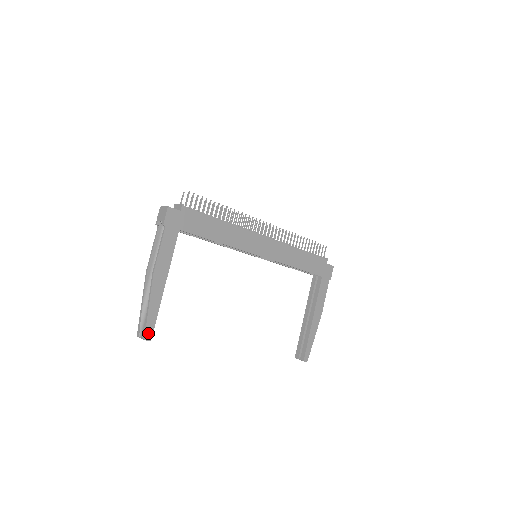
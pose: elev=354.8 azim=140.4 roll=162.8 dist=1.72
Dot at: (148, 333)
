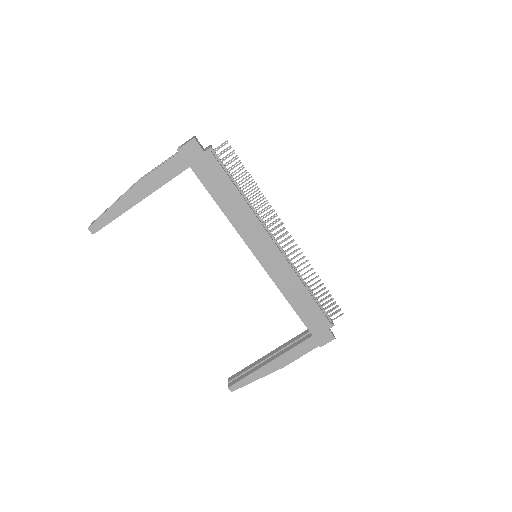
Dot at: (95, 226)
